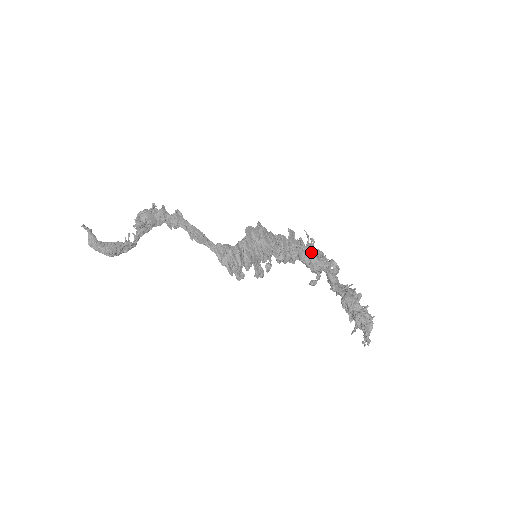
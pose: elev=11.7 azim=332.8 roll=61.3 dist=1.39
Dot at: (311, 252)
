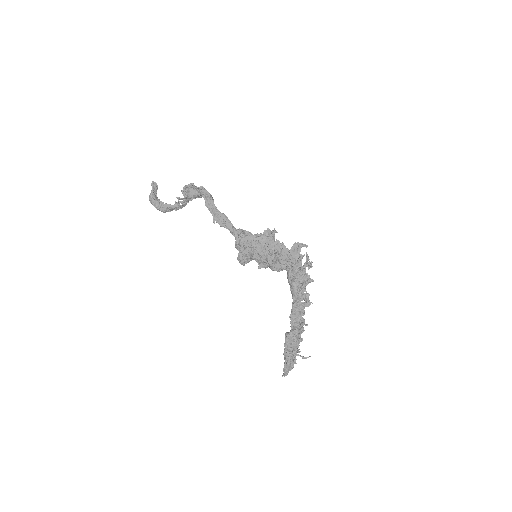
Dot at: (298, 276)
